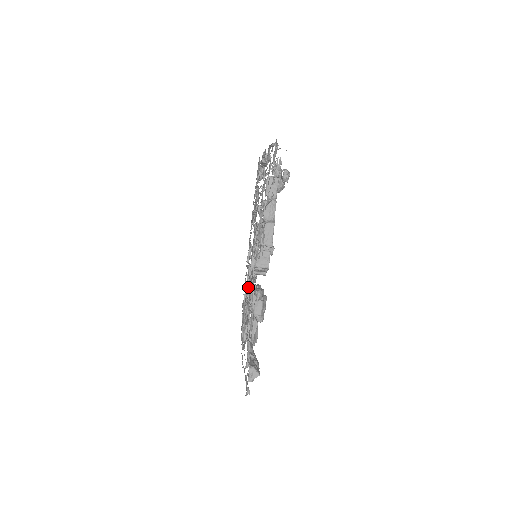
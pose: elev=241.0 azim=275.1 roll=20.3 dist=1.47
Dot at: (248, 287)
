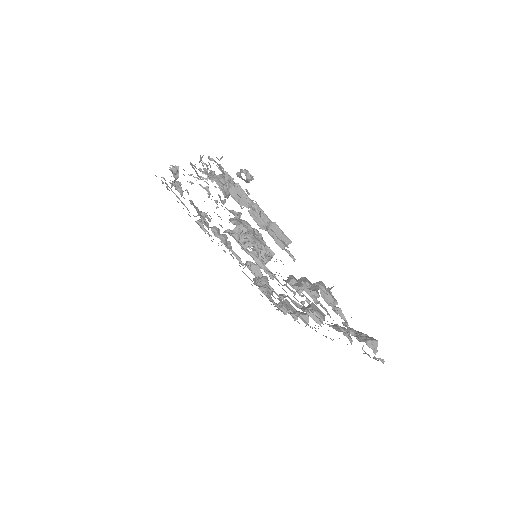
Dot at: (254, 280)
